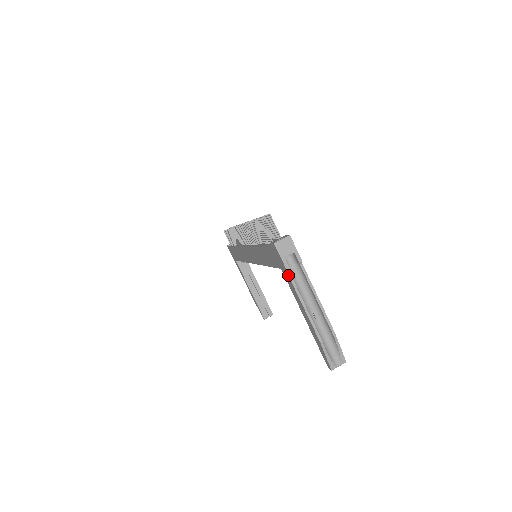
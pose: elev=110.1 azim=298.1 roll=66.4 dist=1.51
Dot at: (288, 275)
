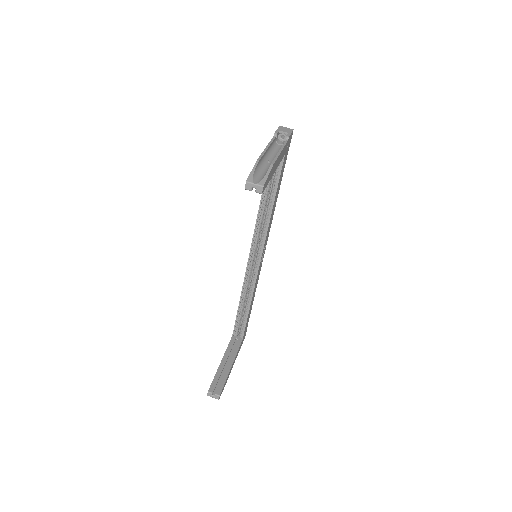
Dot at: (273, 137)
